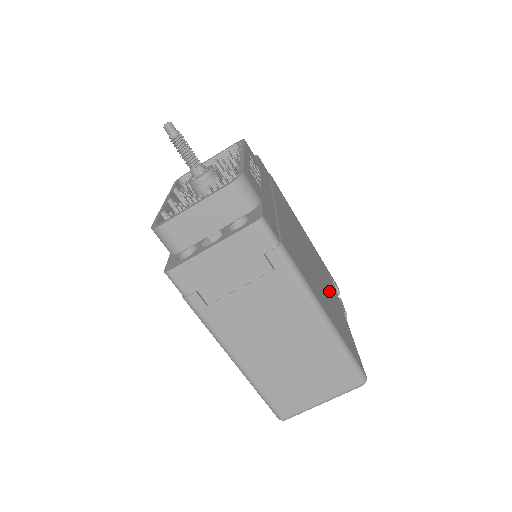
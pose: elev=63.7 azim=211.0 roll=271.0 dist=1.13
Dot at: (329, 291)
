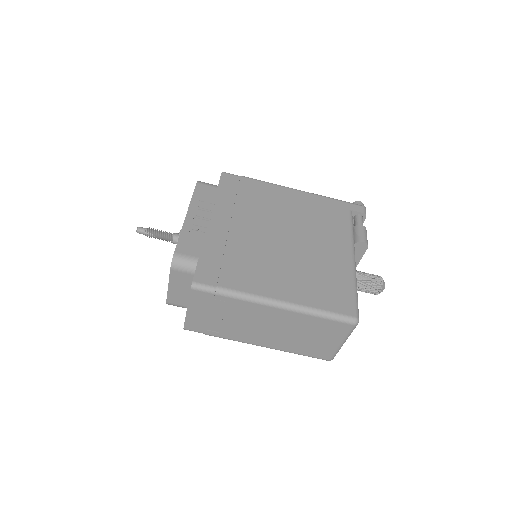
Dot at: (320, 249)
